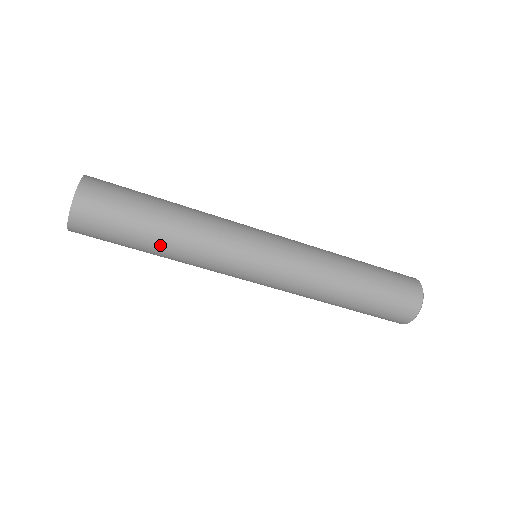
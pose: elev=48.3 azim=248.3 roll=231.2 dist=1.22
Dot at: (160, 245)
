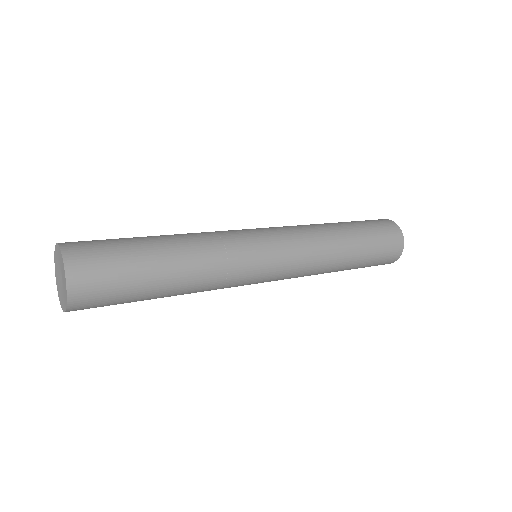
Dot at: occluded
